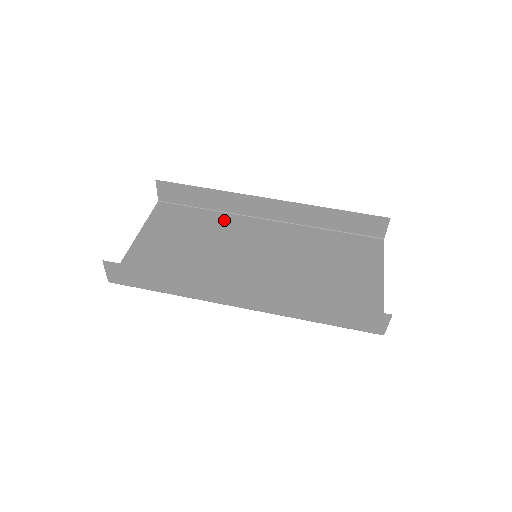
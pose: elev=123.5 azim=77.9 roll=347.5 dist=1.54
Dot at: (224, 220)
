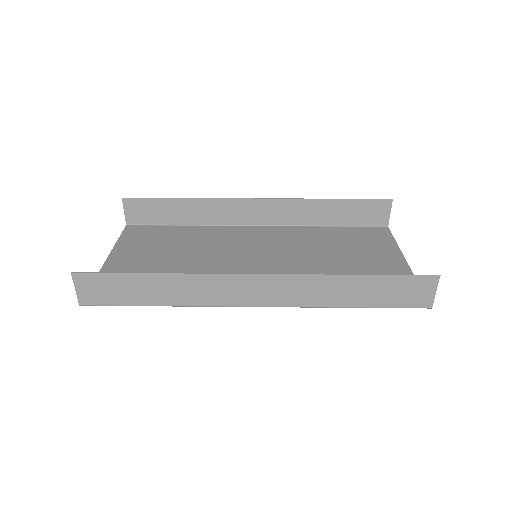
Dot at: (208, 232)
